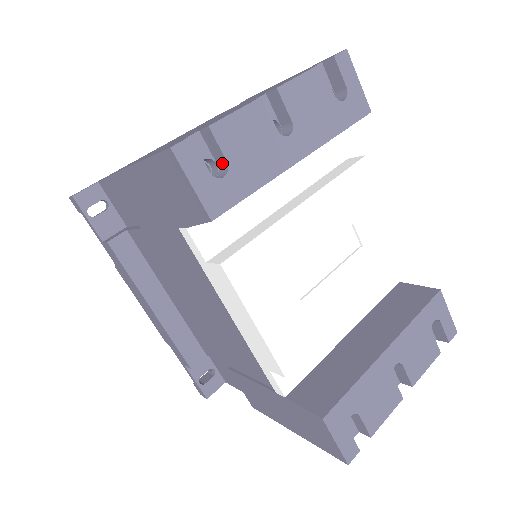
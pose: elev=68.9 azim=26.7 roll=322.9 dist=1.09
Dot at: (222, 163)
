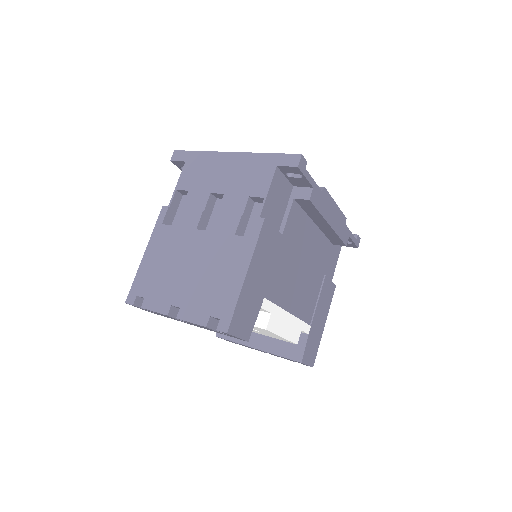
Dot at: occluded
